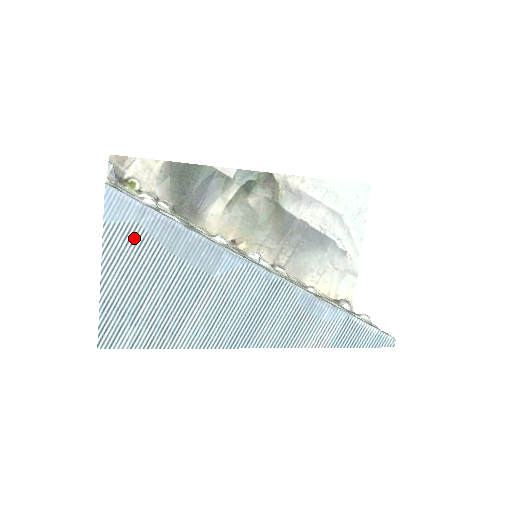
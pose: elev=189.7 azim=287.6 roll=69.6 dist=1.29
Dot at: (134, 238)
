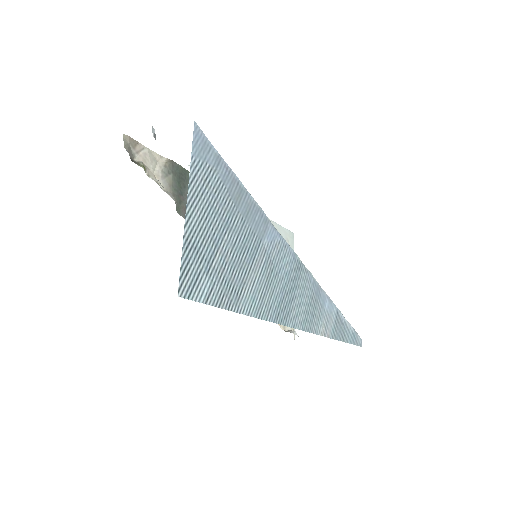
Dot at: (212, 182)
